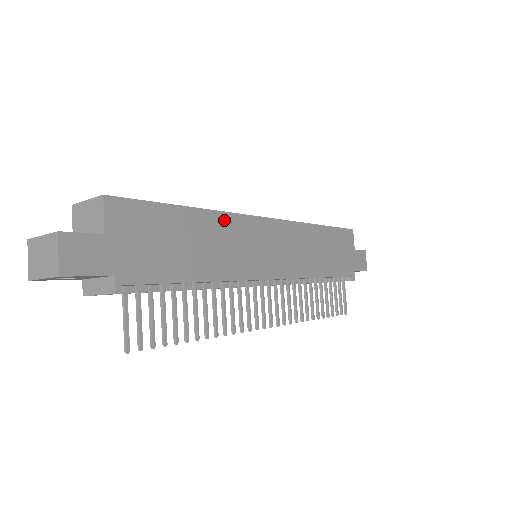
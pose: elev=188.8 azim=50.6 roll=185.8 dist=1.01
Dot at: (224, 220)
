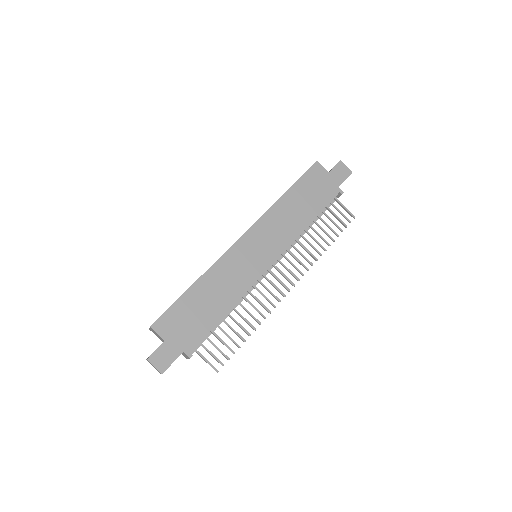
Dot at: (215, 269)
